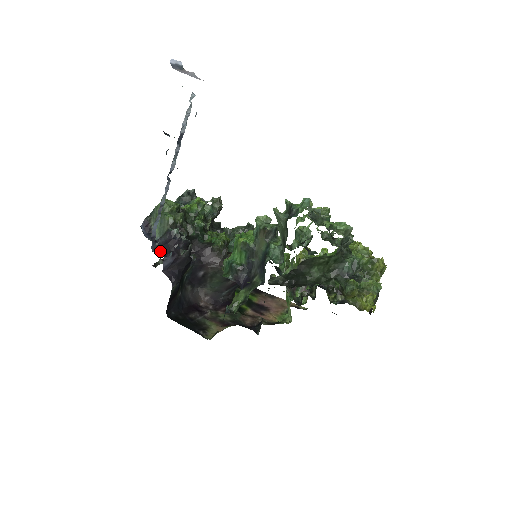
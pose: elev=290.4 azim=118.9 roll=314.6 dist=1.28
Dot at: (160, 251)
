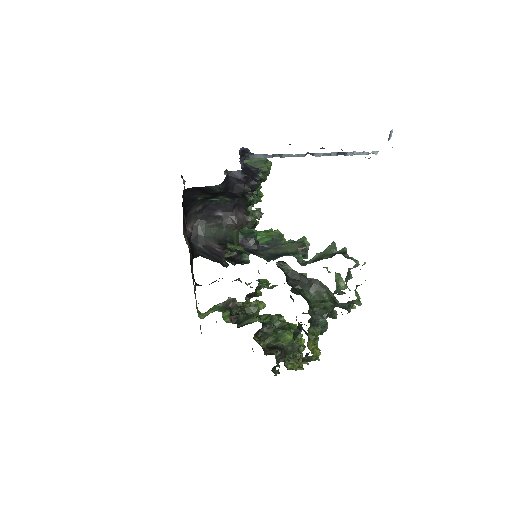
Dot at: (242, 166)
